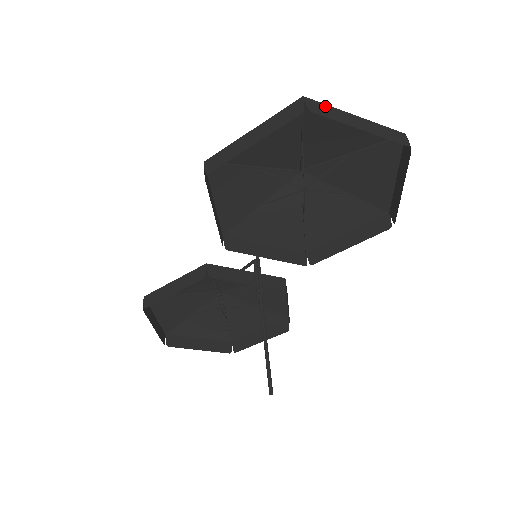
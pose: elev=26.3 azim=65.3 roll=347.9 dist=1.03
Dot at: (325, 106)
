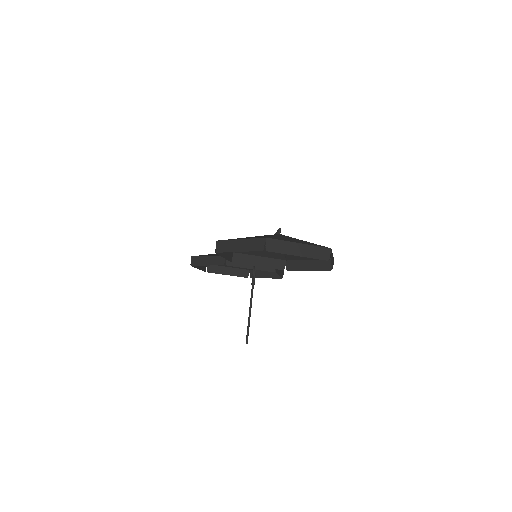
Dot at: (279, 242)
